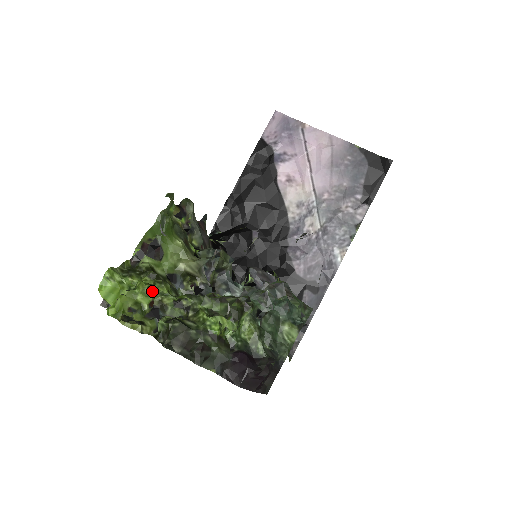
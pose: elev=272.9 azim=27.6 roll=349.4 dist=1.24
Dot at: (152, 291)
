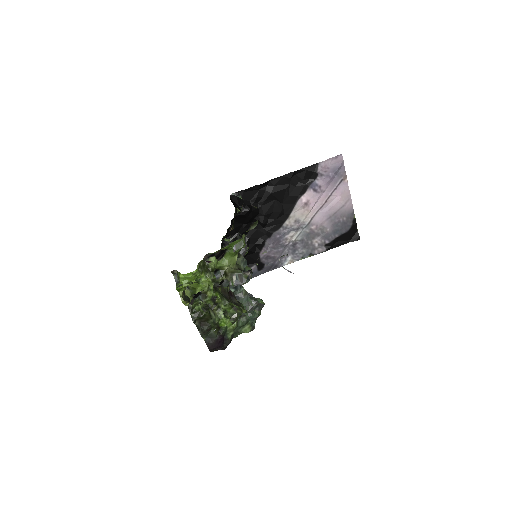
Dot at: (208, 290)
